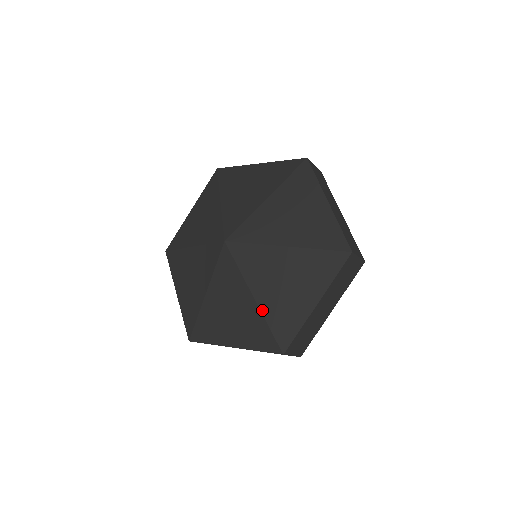
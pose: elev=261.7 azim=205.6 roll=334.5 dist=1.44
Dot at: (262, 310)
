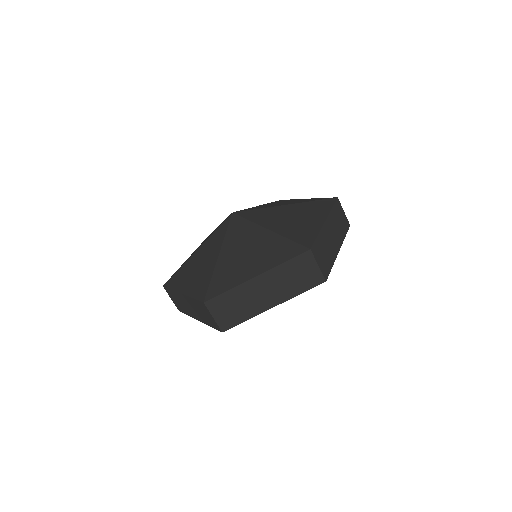
Dot at: (217, 265)
